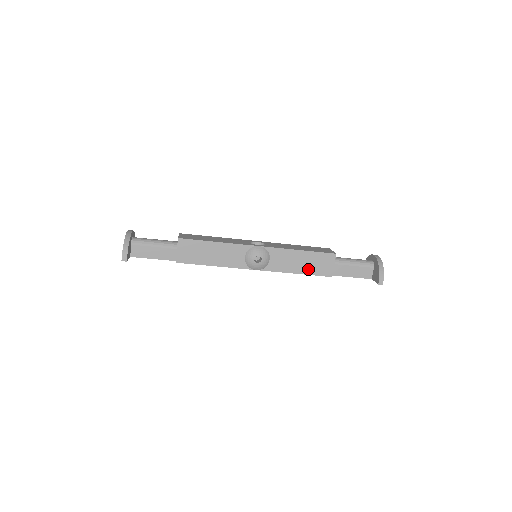
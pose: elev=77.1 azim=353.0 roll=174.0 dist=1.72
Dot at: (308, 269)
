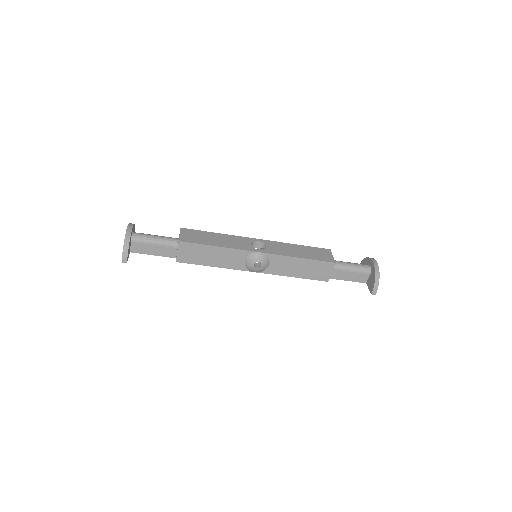
Dot at: (306, 274)
